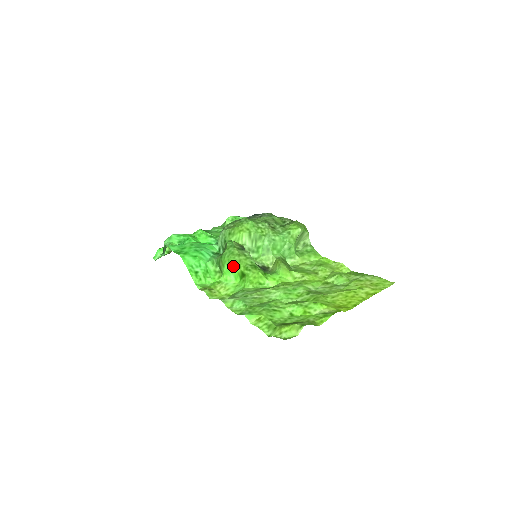
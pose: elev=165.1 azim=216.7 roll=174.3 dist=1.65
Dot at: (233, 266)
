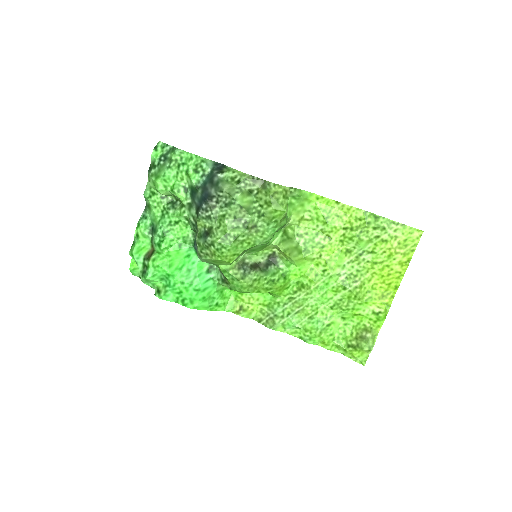
Dot at: occluded
